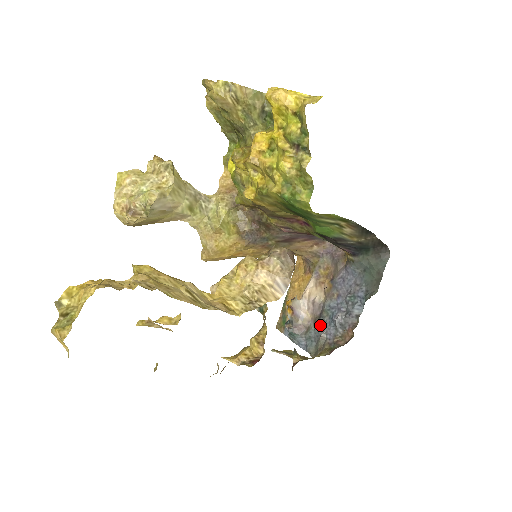
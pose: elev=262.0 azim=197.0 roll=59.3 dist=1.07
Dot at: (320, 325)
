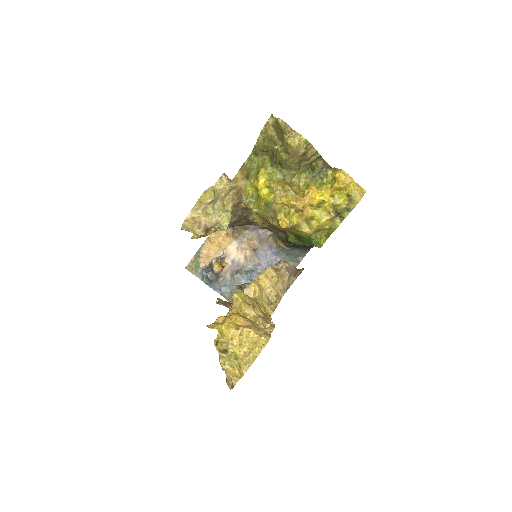
Dot at: (237, 279)
